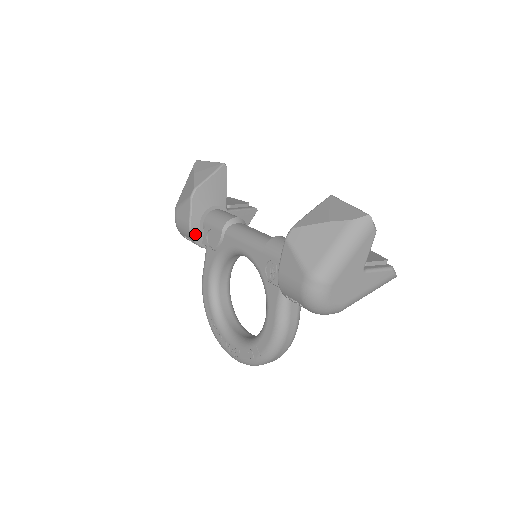
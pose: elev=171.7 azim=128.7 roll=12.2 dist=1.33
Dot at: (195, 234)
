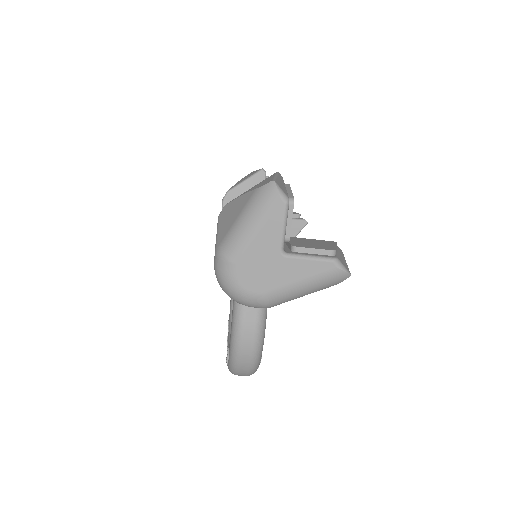
Dot at: occluded
